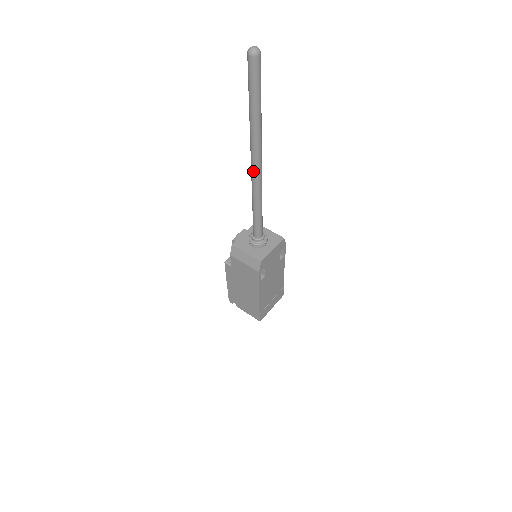
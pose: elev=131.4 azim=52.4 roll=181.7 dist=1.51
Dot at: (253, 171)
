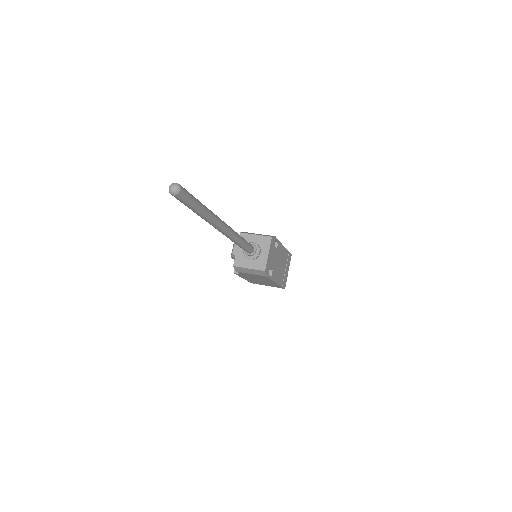
Dot at: (222, 233)
